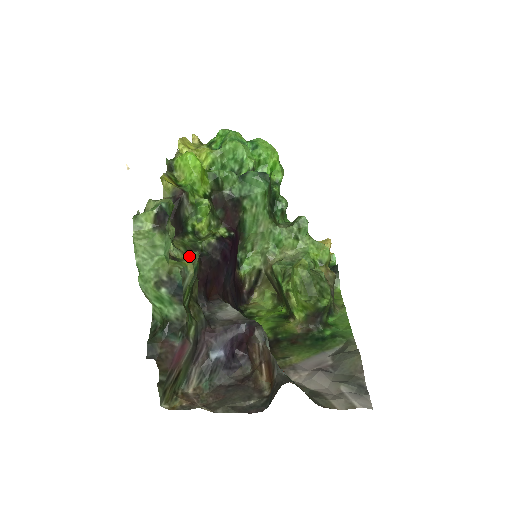
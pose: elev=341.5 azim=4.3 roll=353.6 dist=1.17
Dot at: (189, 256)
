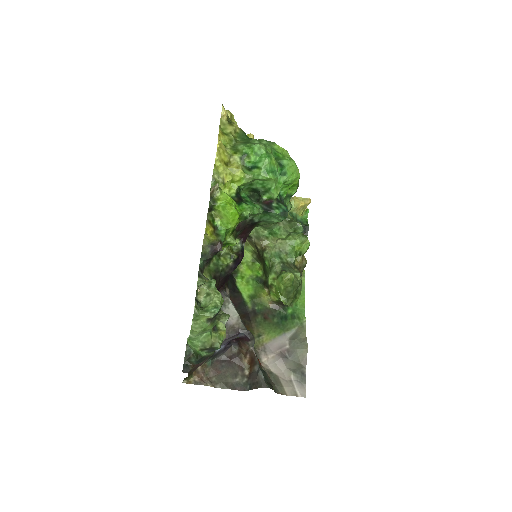
Dot at: (223, 320)
